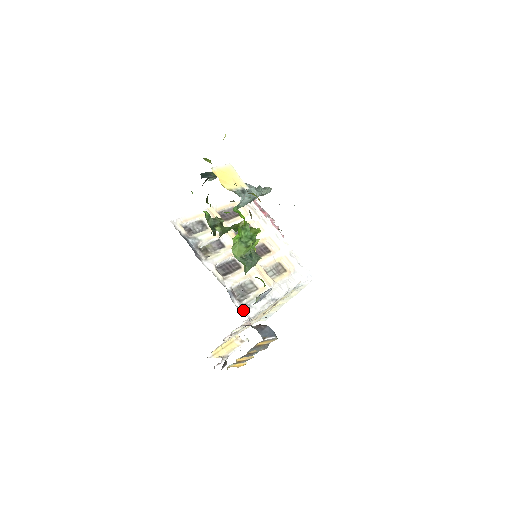
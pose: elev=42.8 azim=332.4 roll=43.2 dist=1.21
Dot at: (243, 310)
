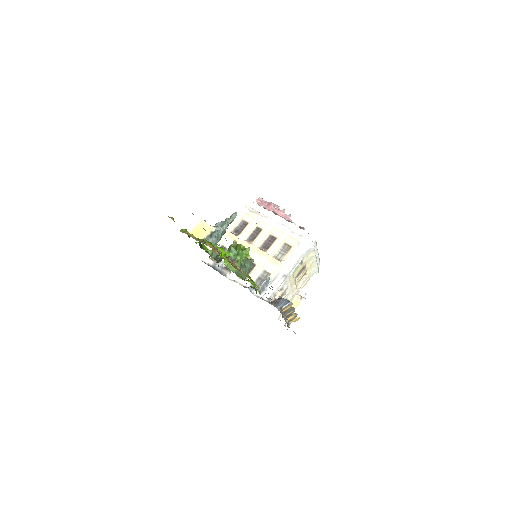
Dot at: (261, 296)
